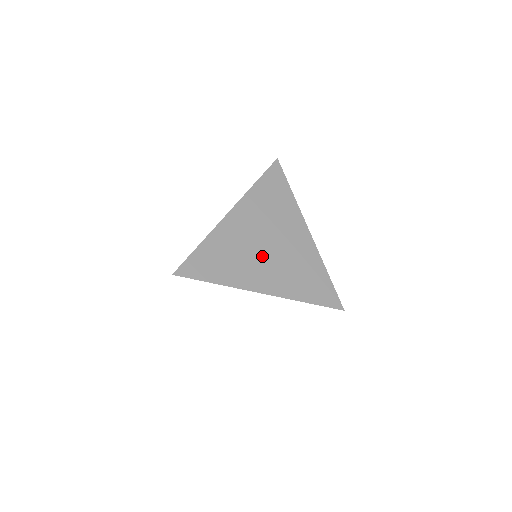
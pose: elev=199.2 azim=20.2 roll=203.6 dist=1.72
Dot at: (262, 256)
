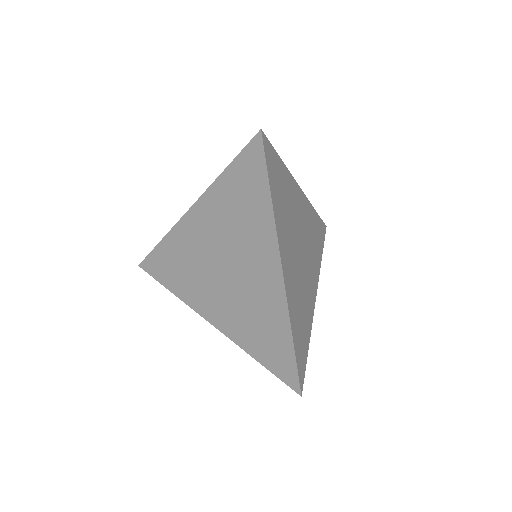
Dot at: (296, 249)
